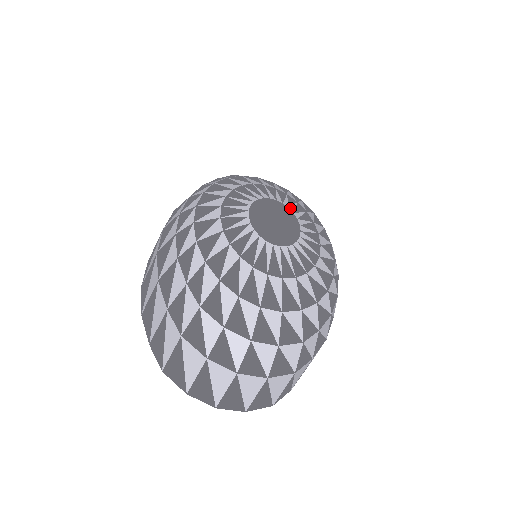
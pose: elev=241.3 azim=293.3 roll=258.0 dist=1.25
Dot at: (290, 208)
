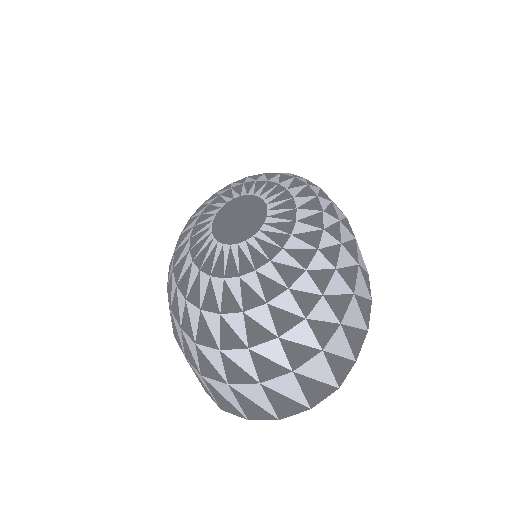
Dot at: (255, 194)
